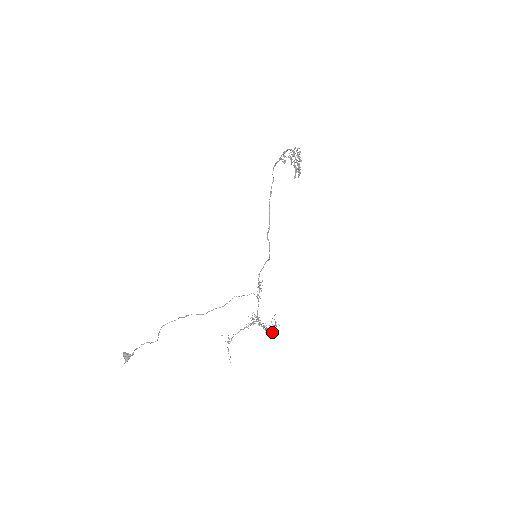
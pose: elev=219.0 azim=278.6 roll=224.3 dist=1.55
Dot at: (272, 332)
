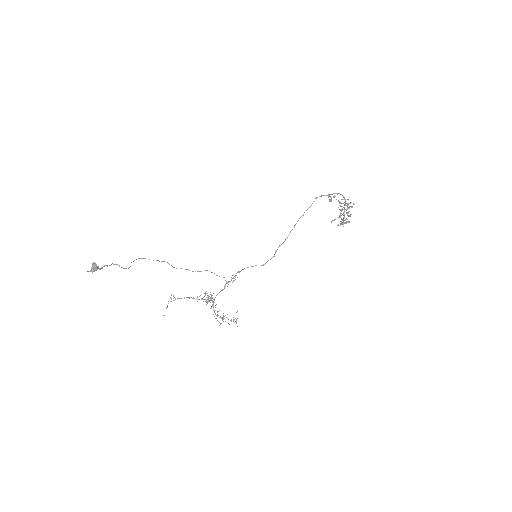
Dot at: occluded
